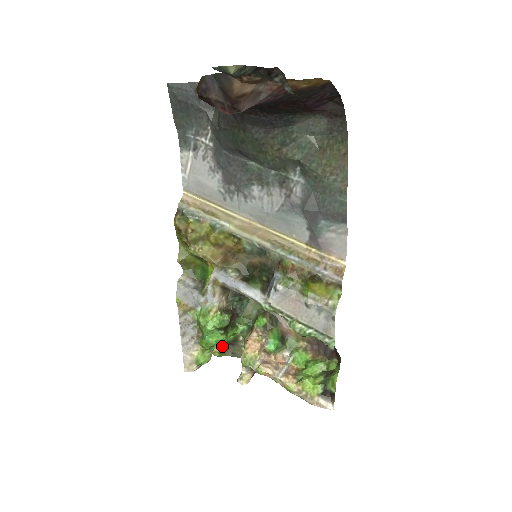
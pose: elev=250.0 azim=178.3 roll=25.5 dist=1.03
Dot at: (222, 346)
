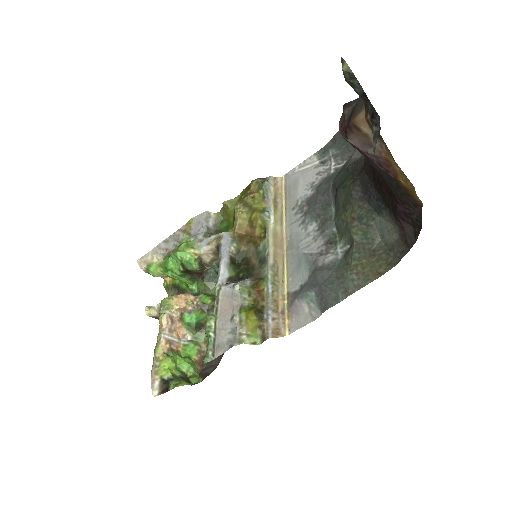
Dot at: (174, 283)
